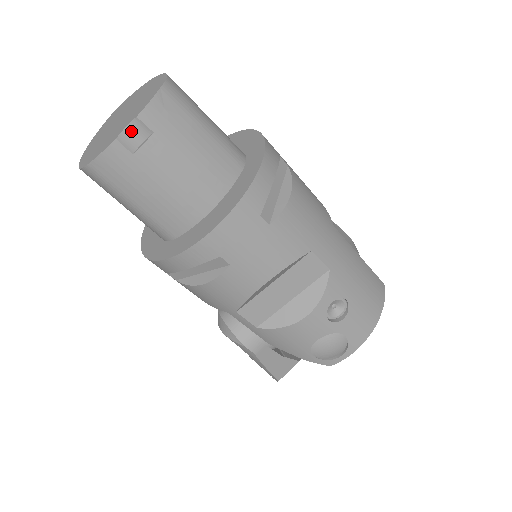
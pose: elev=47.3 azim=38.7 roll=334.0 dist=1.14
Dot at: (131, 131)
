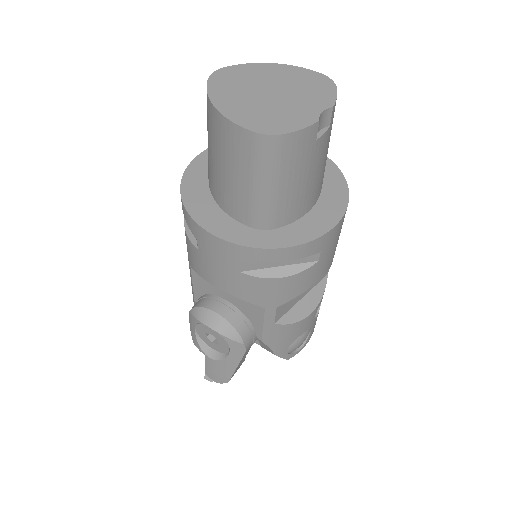
Dot at: (321, 117)
